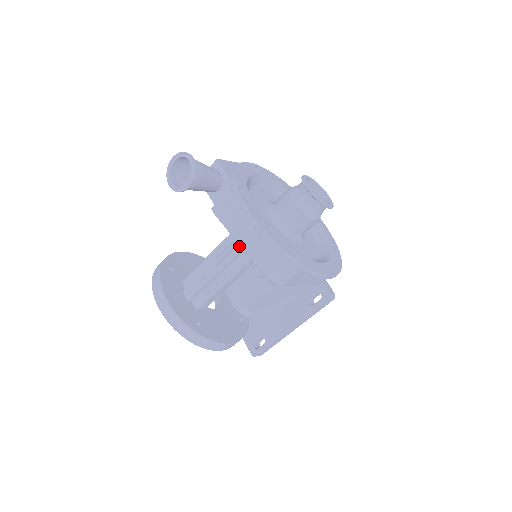
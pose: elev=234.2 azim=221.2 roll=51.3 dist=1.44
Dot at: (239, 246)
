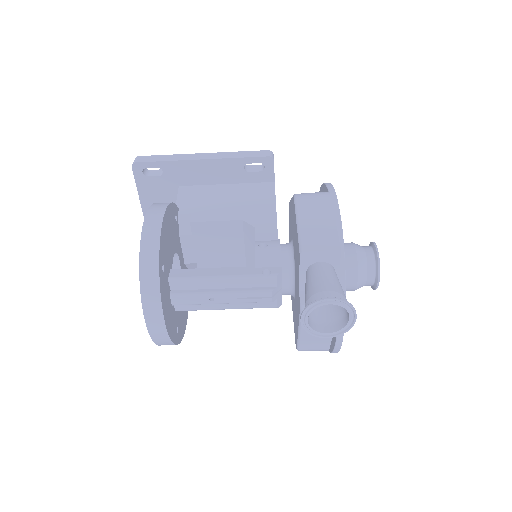
Dot at: (275, 295)
